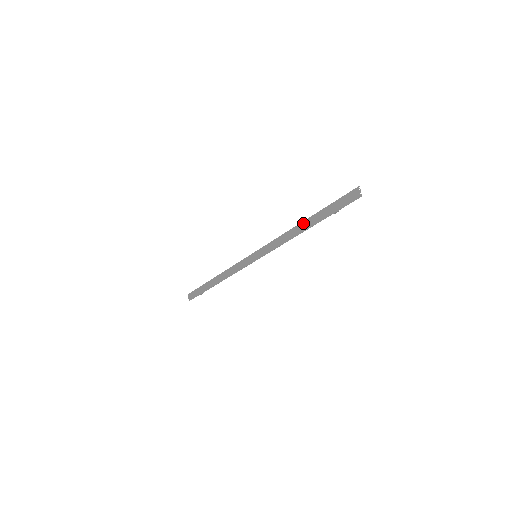
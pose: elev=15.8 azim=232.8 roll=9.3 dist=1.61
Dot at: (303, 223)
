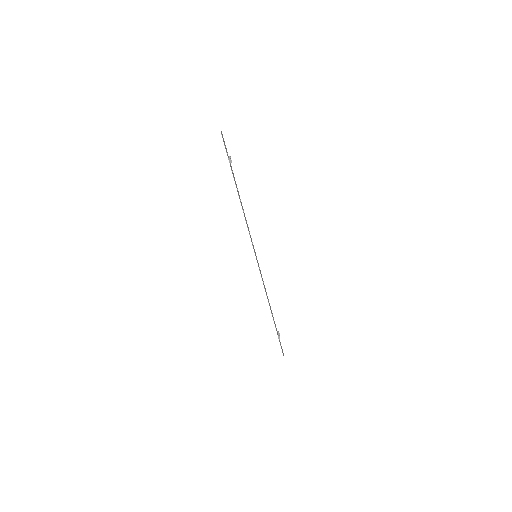
Dot at: occluded
